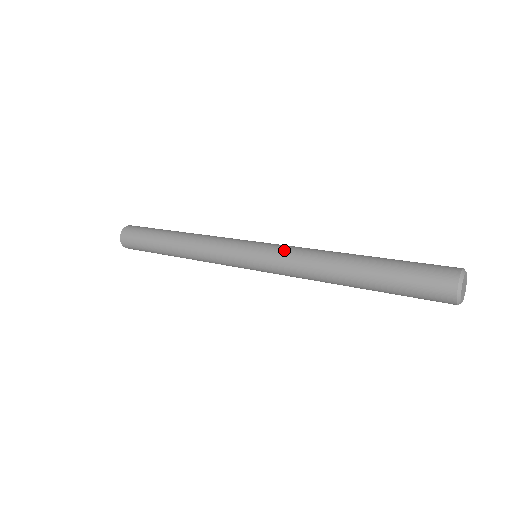
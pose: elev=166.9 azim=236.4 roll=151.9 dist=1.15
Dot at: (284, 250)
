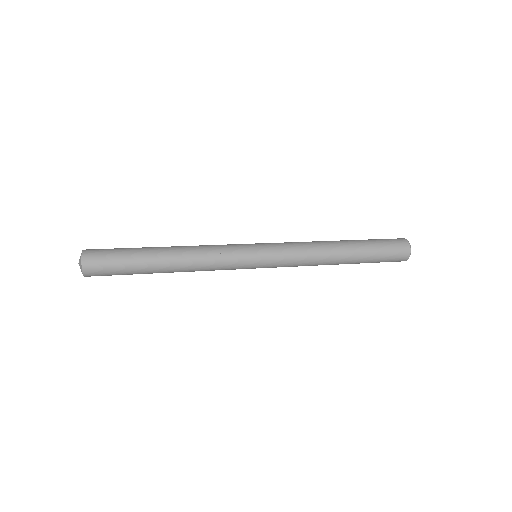
Dot at: (291, 254)
